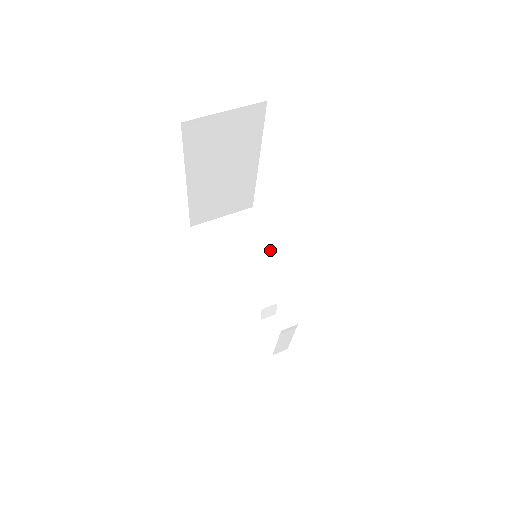
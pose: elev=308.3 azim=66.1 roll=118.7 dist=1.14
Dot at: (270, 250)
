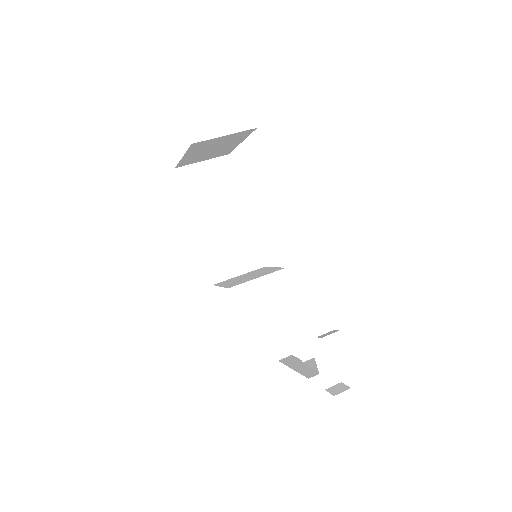
Dot at: (276, 268)
